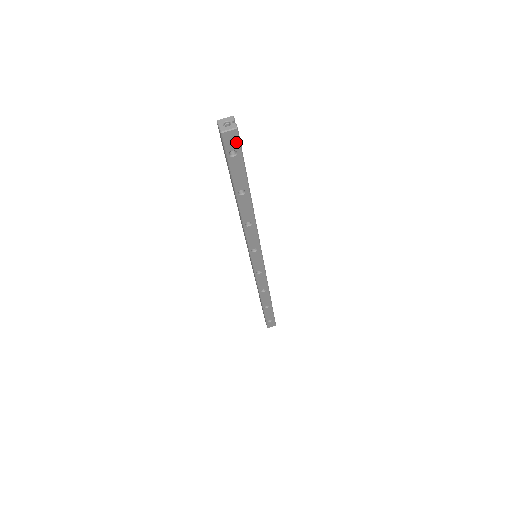
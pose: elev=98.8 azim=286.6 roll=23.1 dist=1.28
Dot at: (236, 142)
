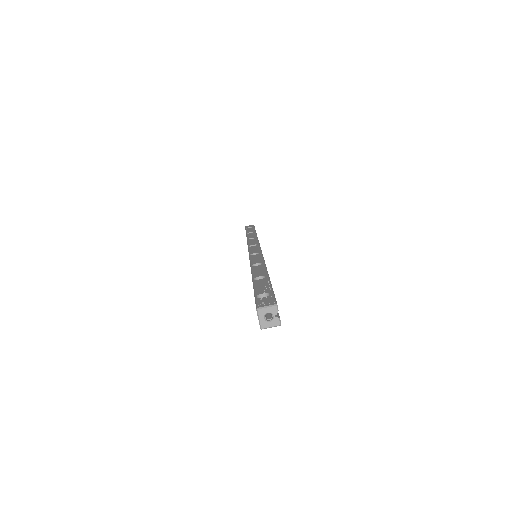
Dot at: occluded
